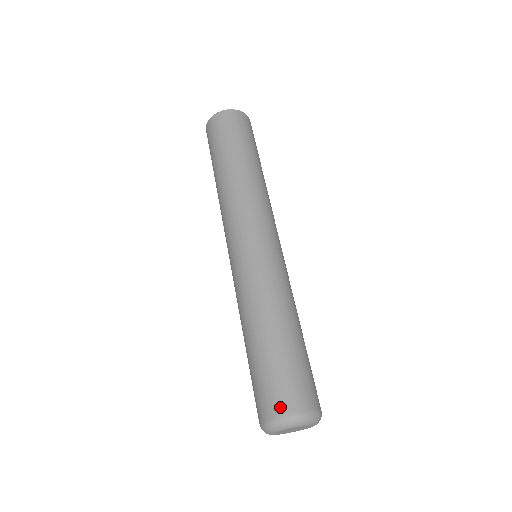
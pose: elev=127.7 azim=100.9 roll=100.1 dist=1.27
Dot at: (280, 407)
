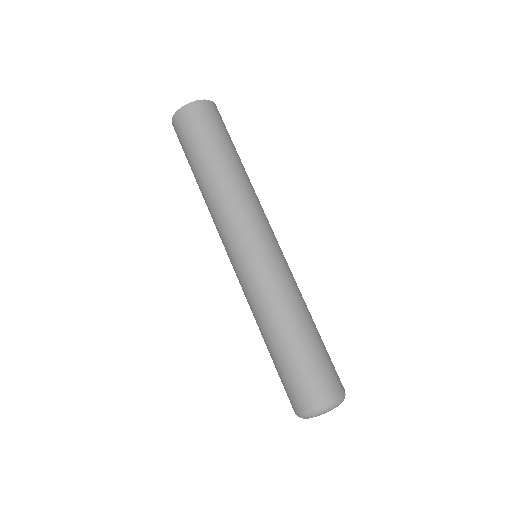
Dot at: (311, 401)
